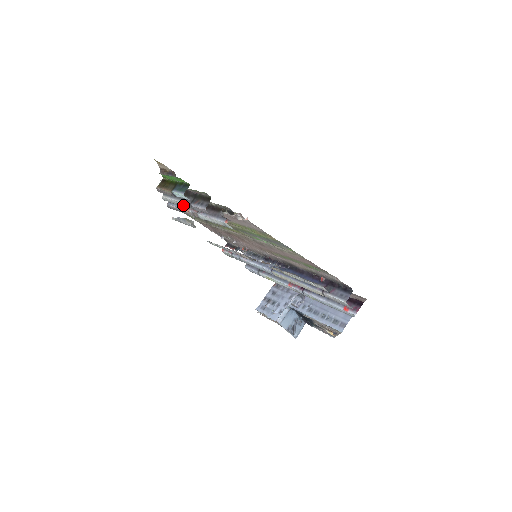
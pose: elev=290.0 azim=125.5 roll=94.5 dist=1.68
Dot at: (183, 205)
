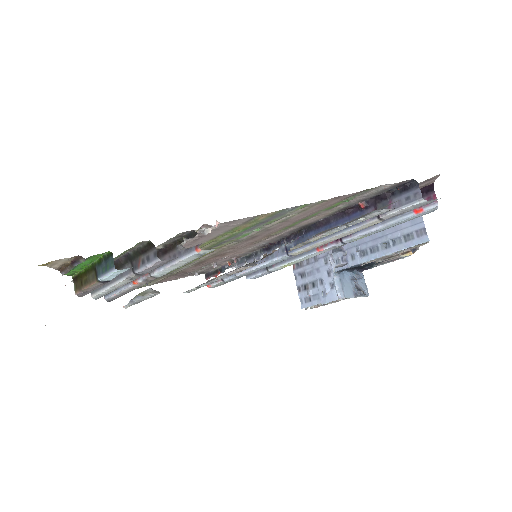
Dot at: (126, 283)
